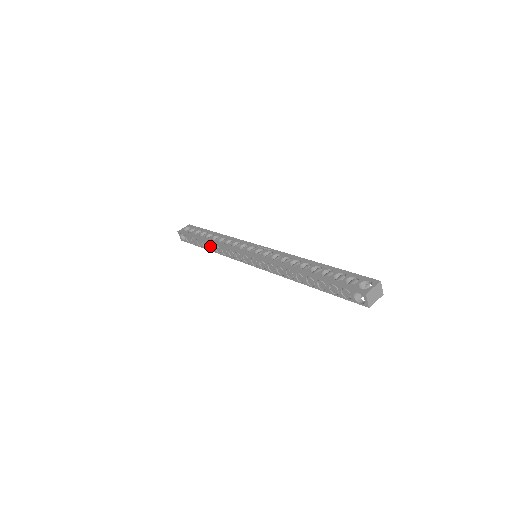
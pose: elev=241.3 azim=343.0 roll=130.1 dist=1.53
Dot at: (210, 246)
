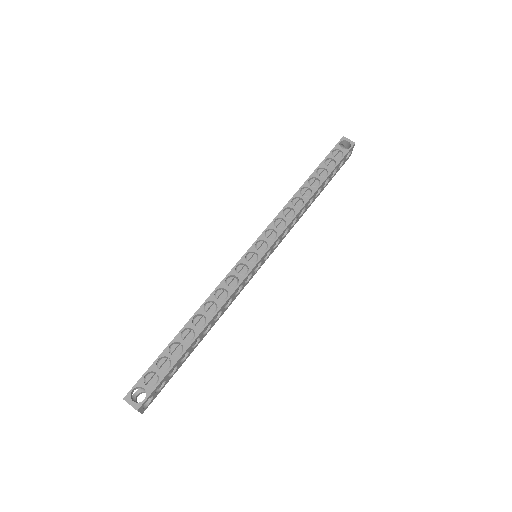
Dot at: (196, 327)
